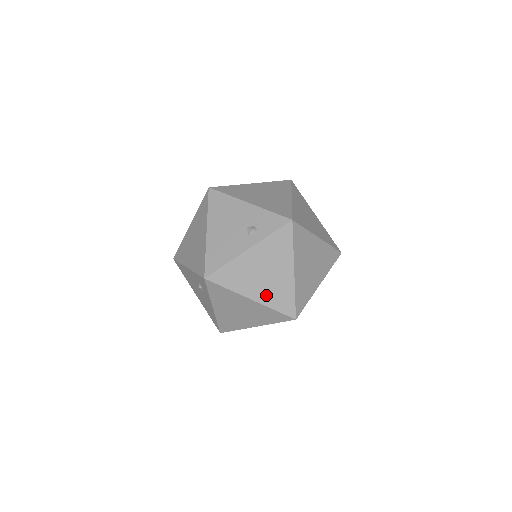
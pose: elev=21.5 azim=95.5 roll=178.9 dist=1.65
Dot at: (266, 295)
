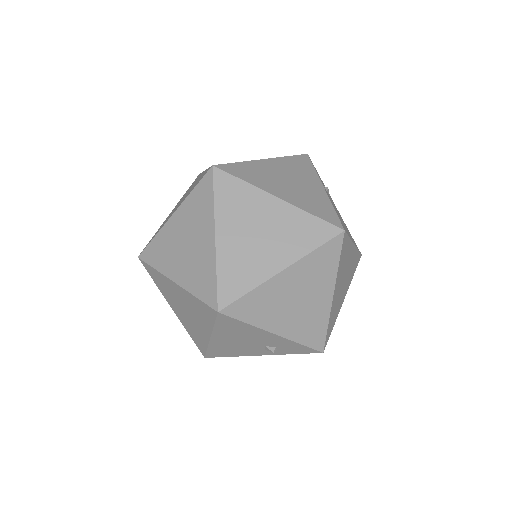
Dot at: occluded
